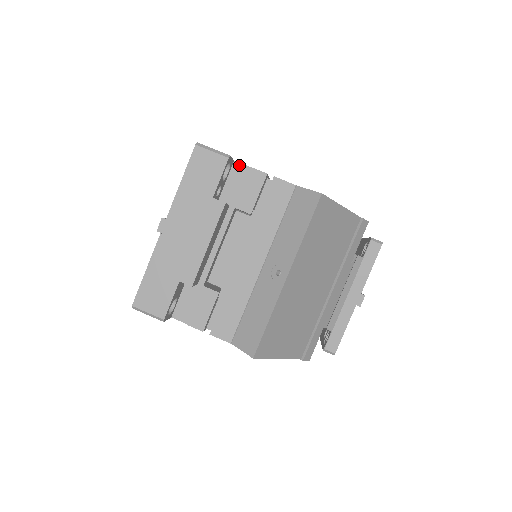
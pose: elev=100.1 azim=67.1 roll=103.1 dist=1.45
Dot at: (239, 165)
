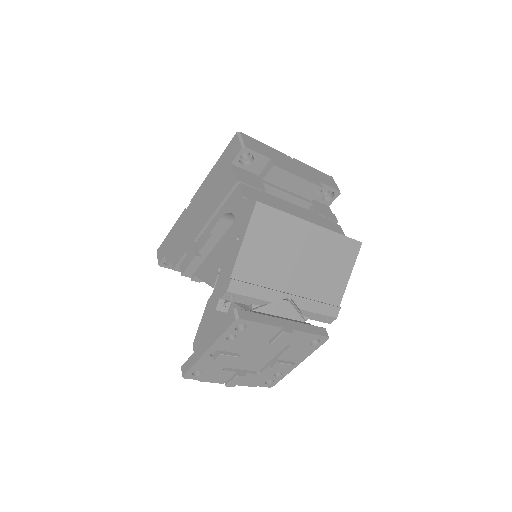
Dot at: (329, 209)
